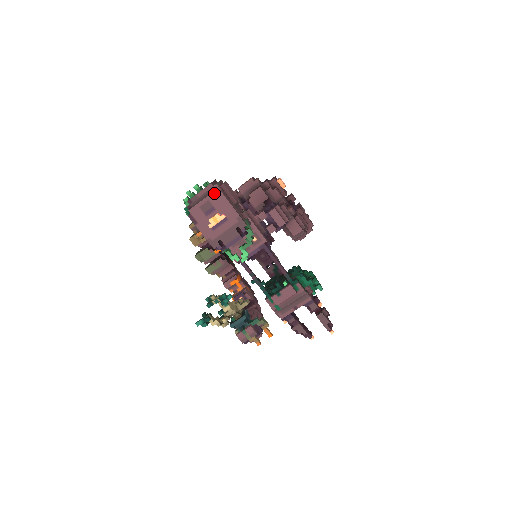
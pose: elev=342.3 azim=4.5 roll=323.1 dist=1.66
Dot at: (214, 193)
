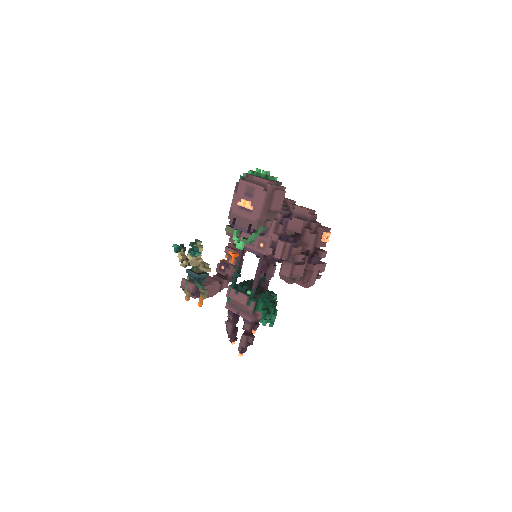
Dot at: (262, 188)
